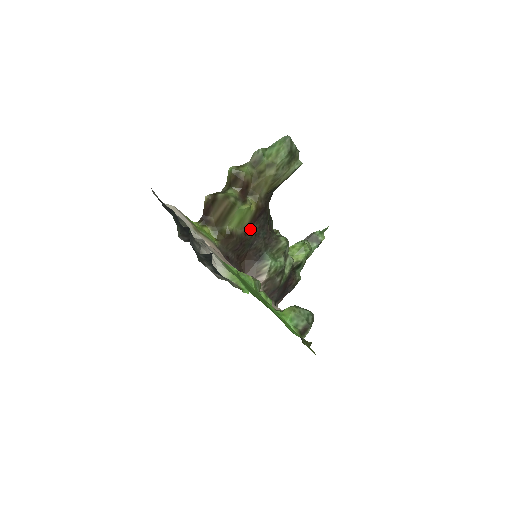
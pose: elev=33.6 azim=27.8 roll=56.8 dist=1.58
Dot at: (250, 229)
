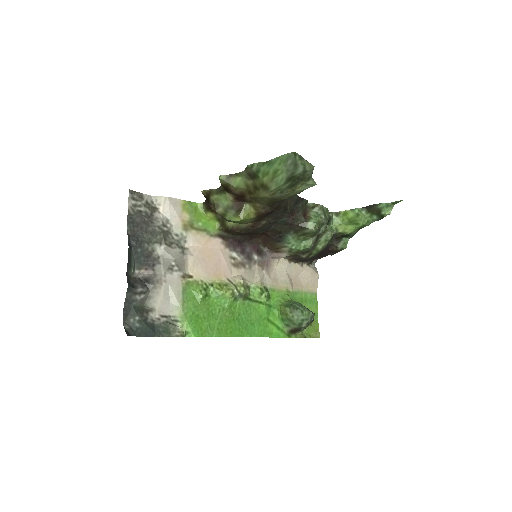
Dot at: (260, 221)
